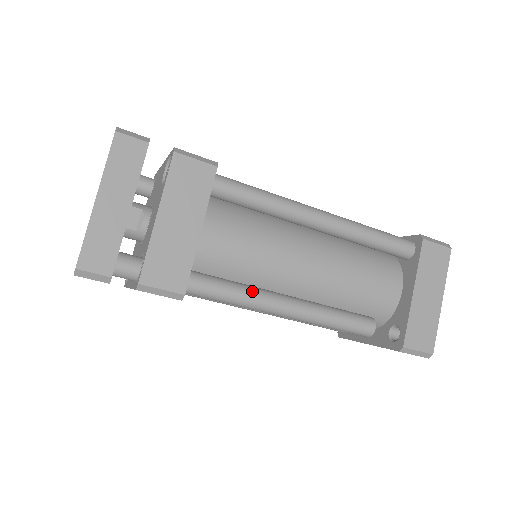
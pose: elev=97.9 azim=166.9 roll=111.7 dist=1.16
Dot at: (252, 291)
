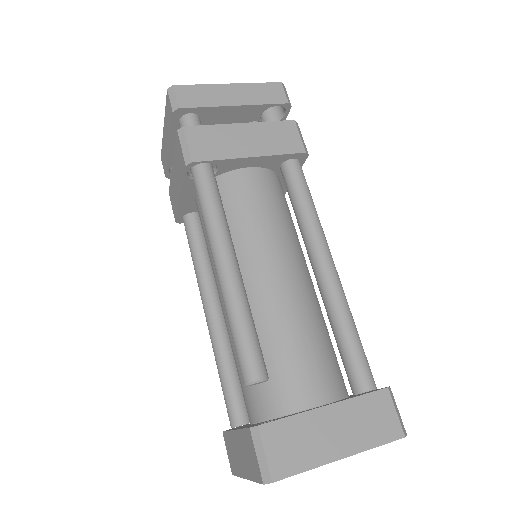
Dot at: (225, 223)
